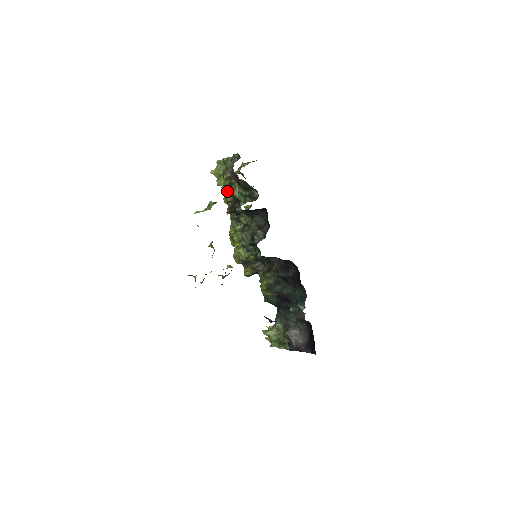
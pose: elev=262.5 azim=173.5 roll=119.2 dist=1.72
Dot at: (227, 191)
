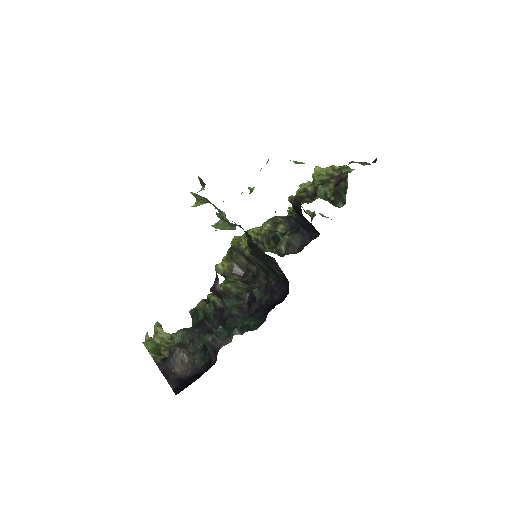
Dot at: occluded
